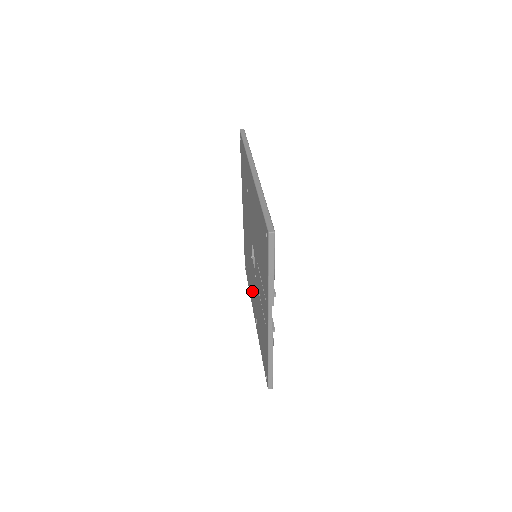
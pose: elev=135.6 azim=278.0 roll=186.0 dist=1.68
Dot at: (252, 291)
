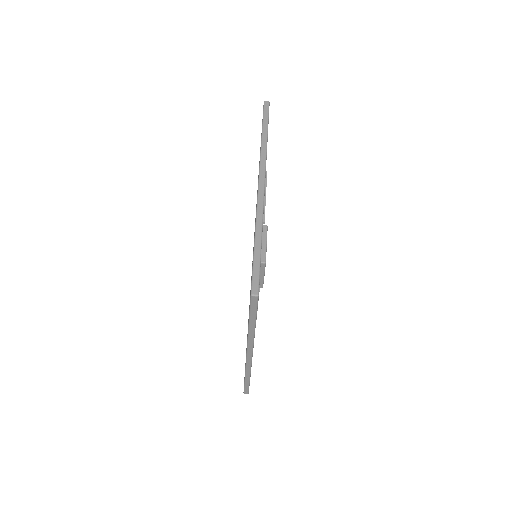
Dot at: occluded
